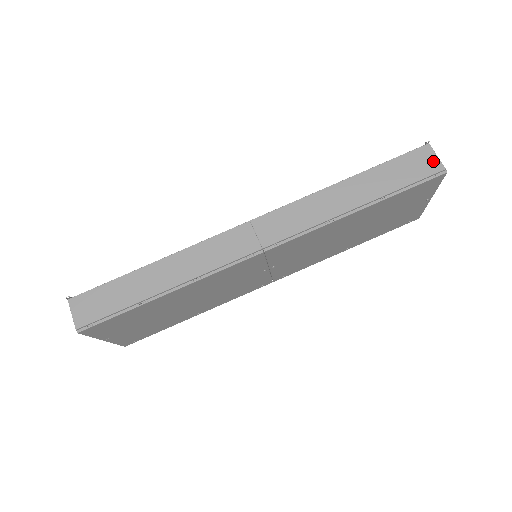
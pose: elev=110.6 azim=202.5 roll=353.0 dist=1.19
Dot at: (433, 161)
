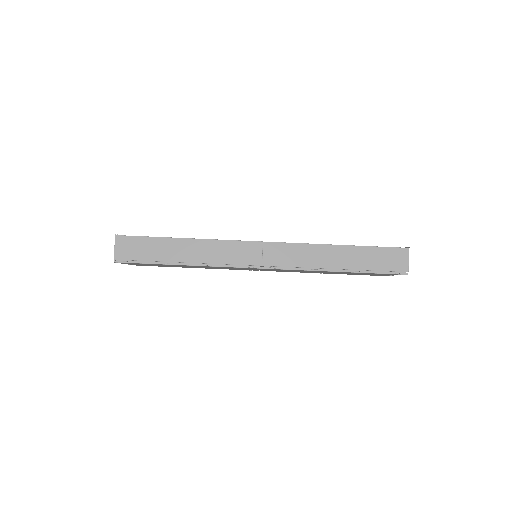
Dot at: (404, 262)
